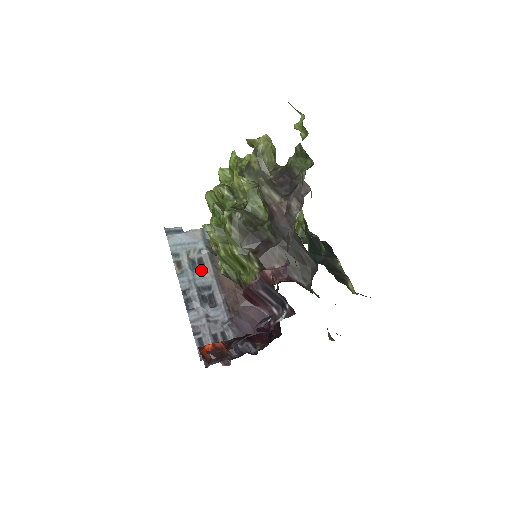
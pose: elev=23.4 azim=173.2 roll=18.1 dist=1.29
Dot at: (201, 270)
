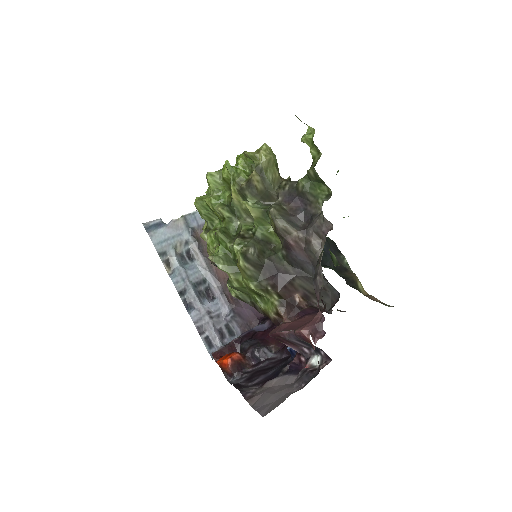
Dot at: (192, 264)
